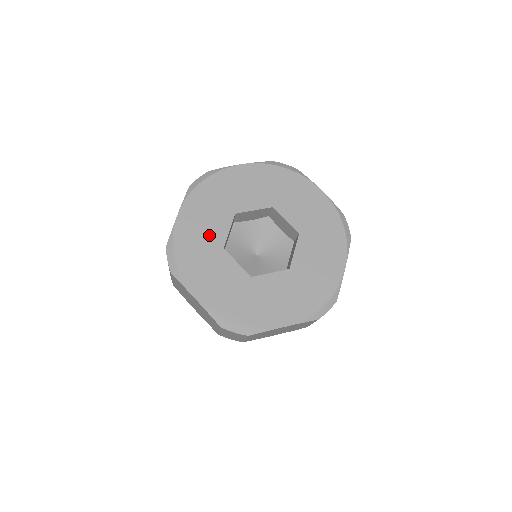
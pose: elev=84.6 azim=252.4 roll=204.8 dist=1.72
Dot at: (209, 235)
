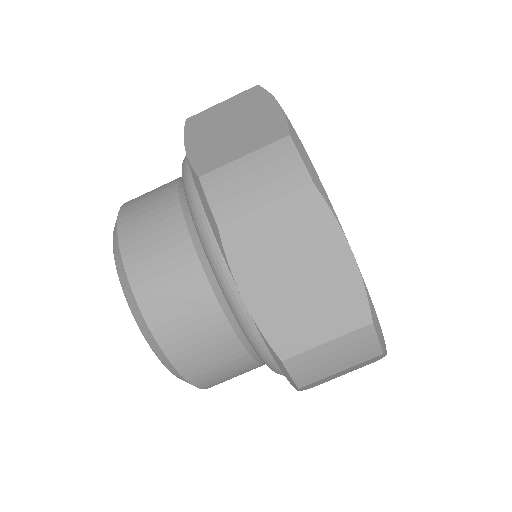
Dot at: occluded
